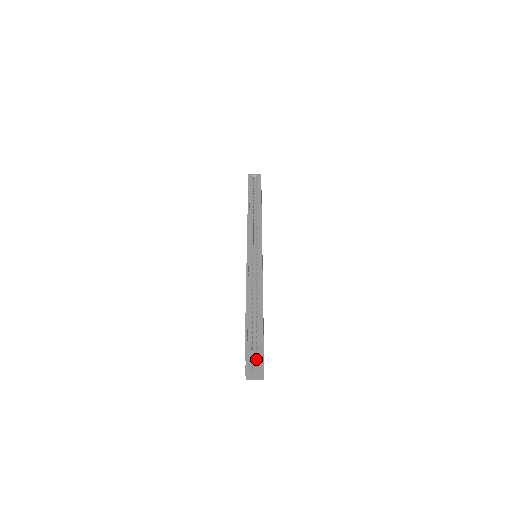
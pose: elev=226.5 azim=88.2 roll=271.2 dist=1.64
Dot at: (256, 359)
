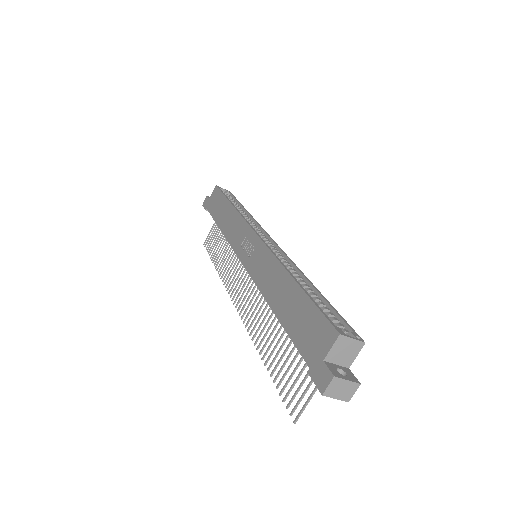
Dot at: (342, 358)
